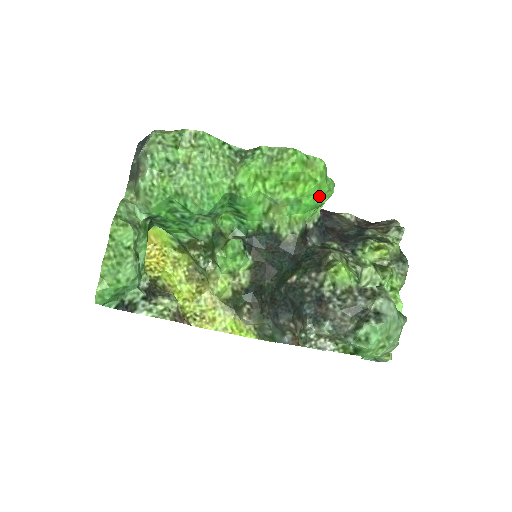
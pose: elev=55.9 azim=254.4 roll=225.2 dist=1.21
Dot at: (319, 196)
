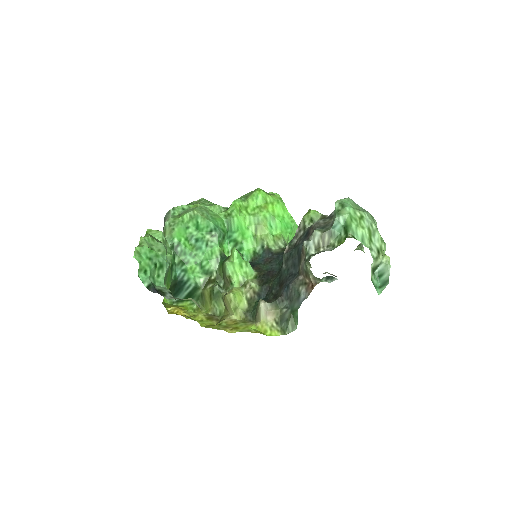
Dot at: (286, 218)
